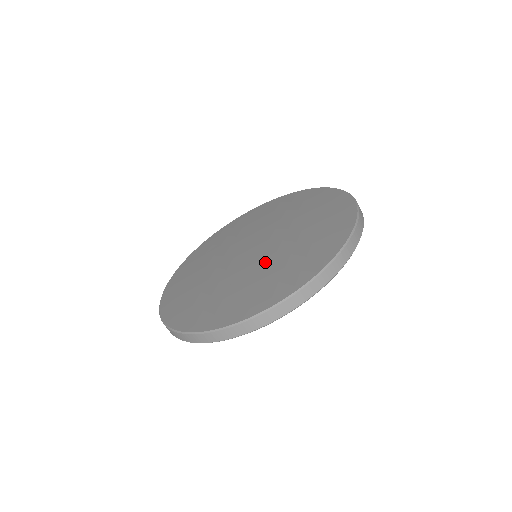
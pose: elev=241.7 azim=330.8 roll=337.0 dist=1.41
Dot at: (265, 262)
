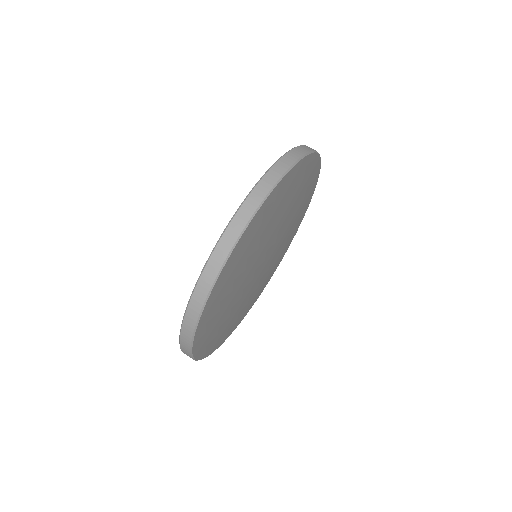
Dot at: occluded
